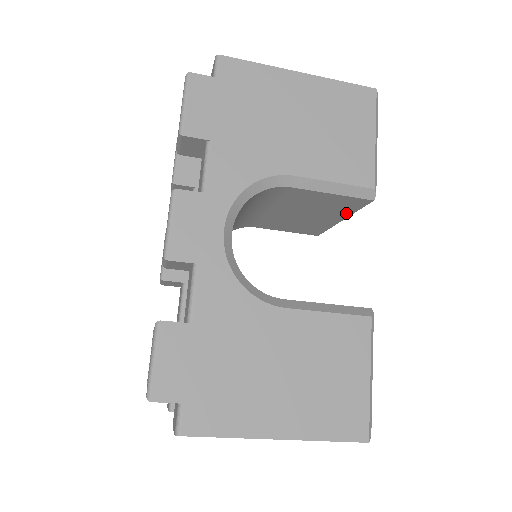
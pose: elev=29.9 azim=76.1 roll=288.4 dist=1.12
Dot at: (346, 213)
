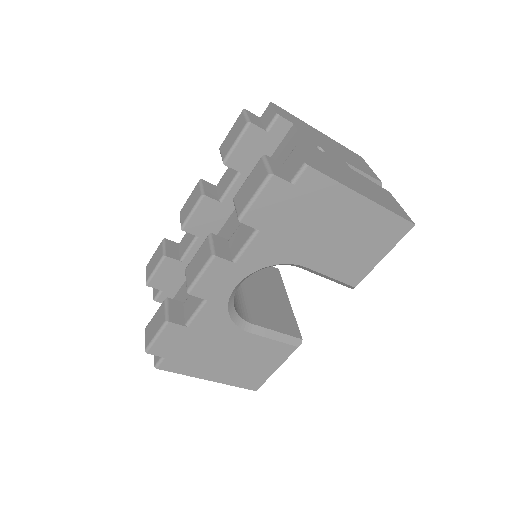
Dot at: occluded
